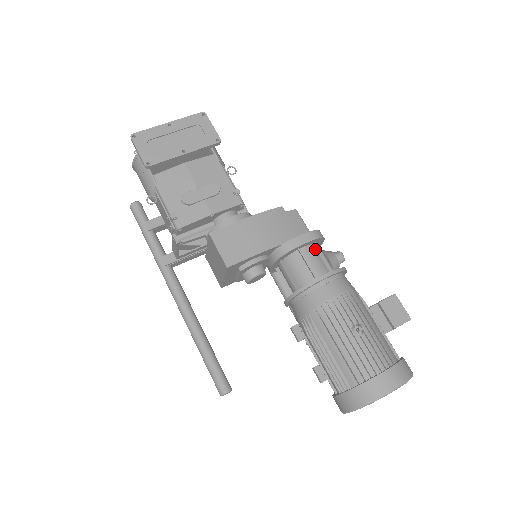
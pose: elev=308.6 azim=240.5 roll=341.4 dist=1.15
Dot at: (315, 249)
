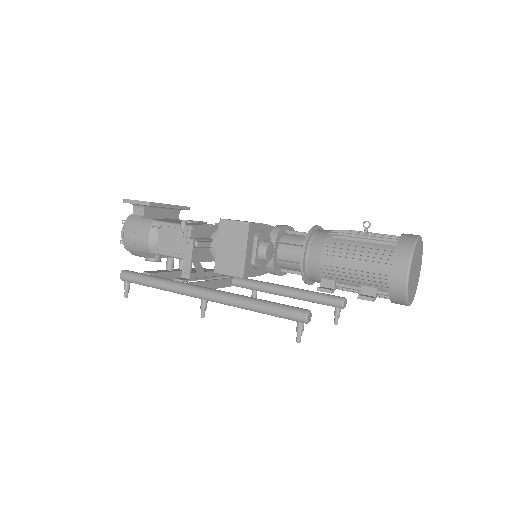
Dot at: occluded
